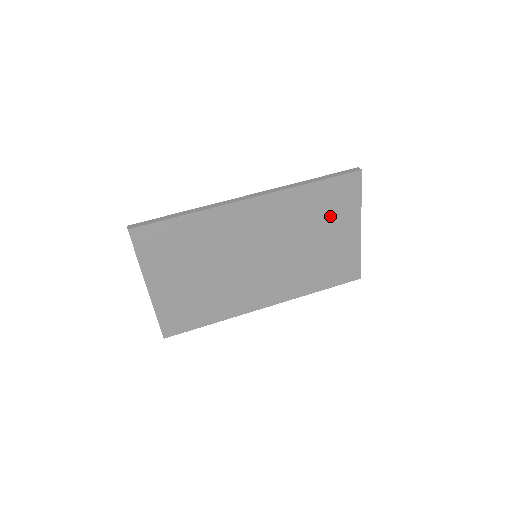
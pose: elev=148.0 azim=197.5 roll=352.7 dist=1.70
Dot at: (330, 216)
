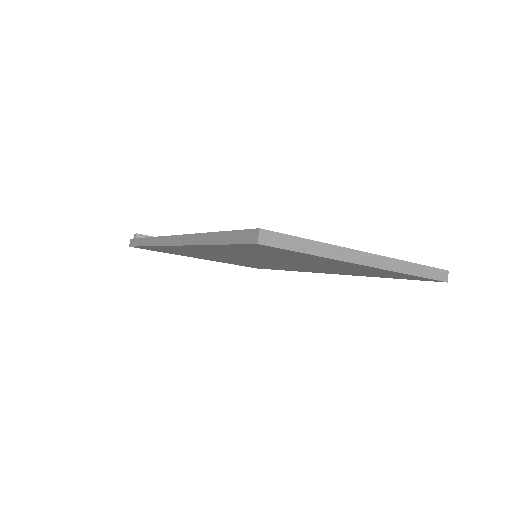
Dot at: (289, 257)
